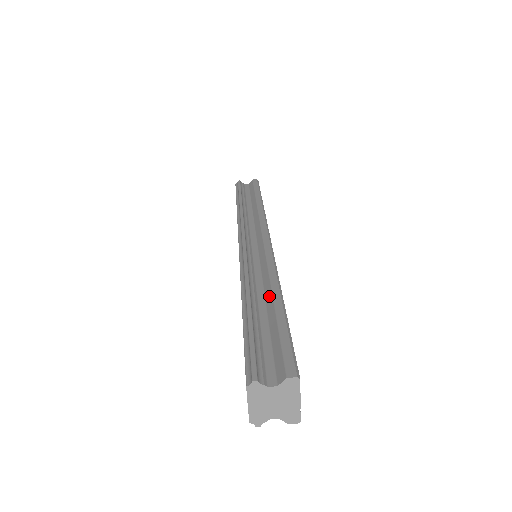
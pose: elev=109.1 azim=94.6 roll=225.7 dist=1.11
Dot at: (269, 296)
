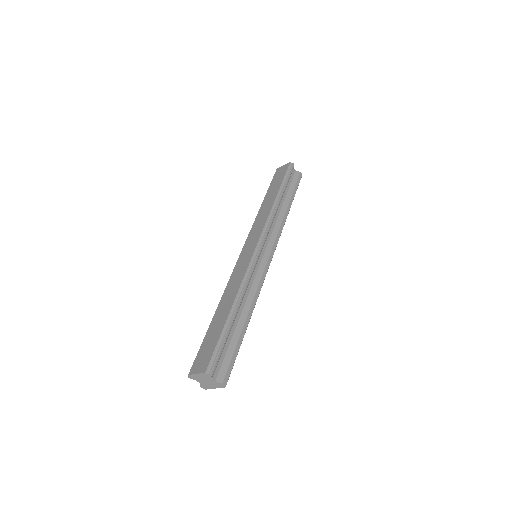
Dot at: (245, 315)
